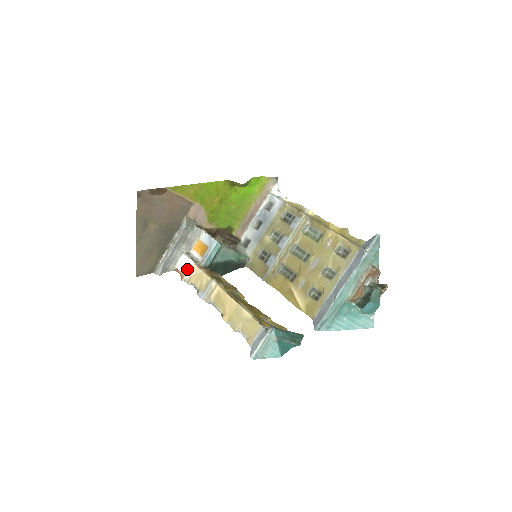
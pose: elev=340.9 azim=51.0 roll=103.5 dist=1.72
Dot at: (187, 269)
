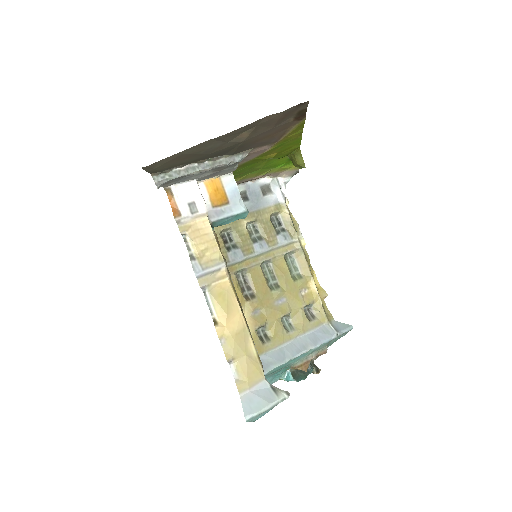
Dot at: (193, 210)
